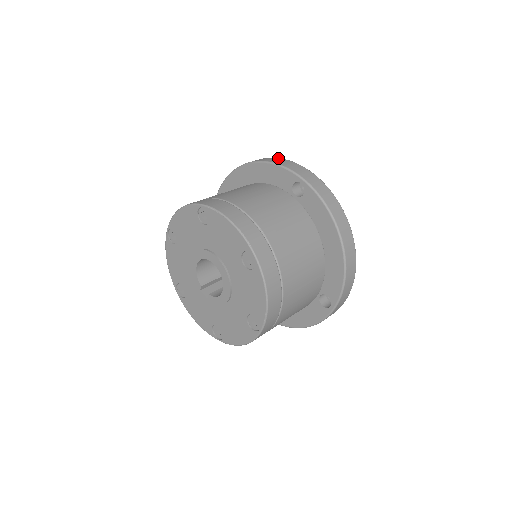
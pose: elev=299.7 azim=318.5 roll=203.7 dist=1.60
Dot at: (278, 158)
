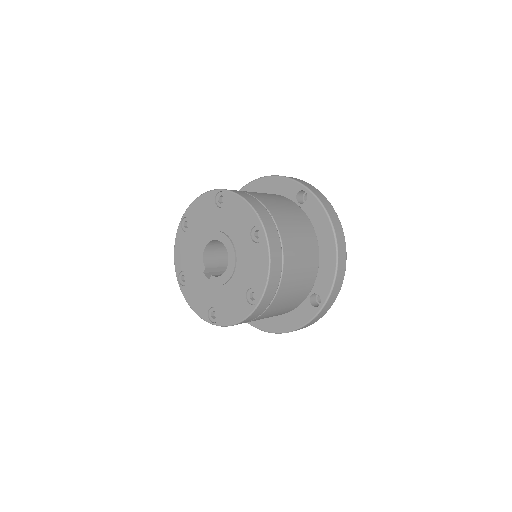
Dot at: occluded
